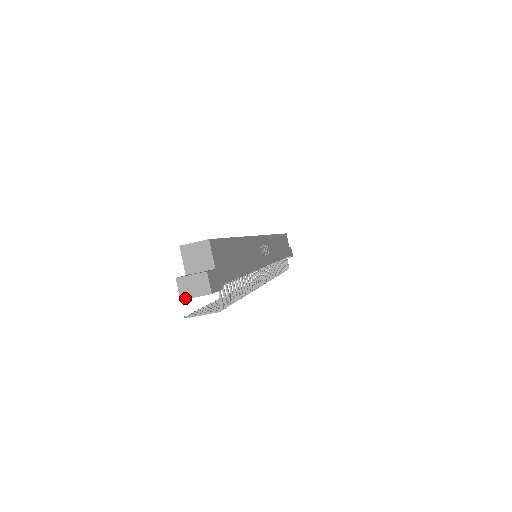
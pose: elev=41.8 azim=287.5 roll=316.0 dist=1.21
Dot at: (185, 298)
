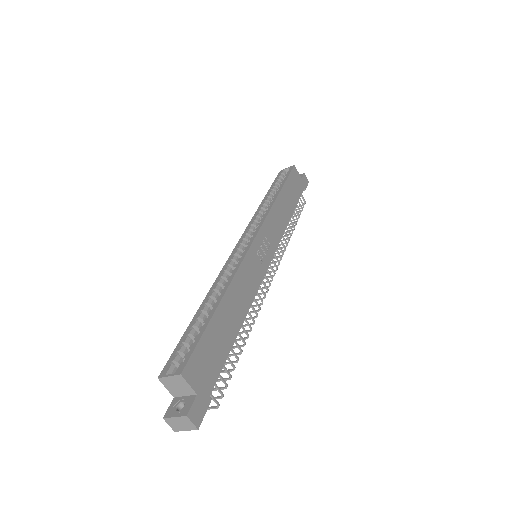
Dot at: (177, 431)
